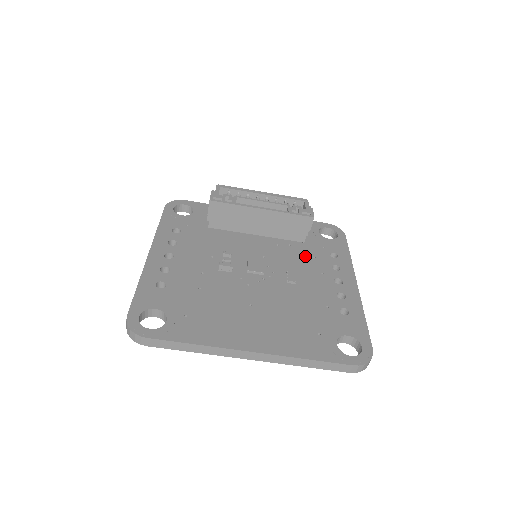
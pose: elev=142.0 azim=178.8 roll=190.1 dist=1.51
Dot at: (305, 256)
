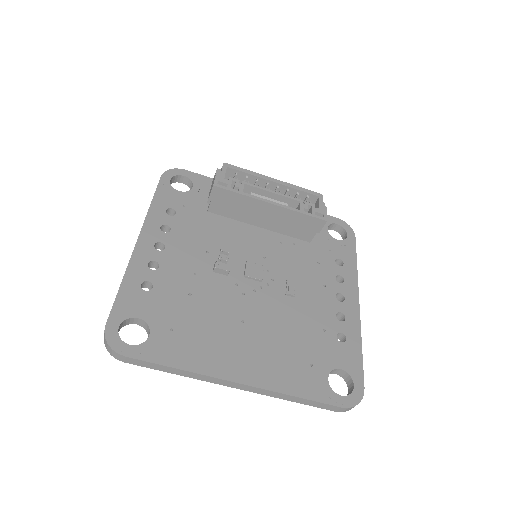
Dot at: (309, 260)
